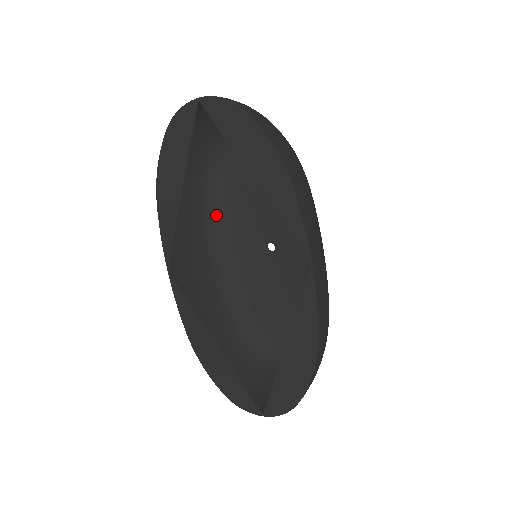
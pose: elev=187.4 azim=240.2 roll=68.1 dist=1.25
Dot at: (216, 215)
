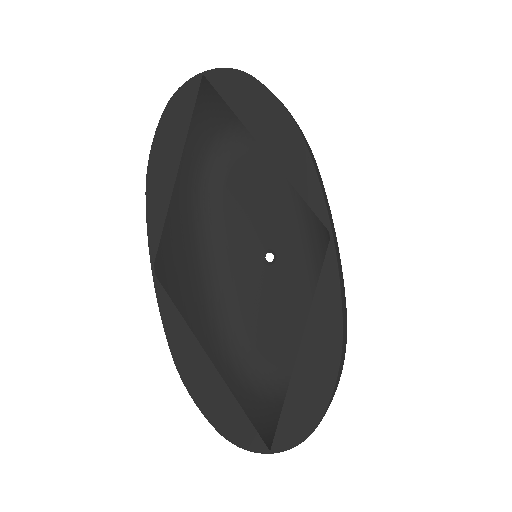
Dot at: (207, 225)
